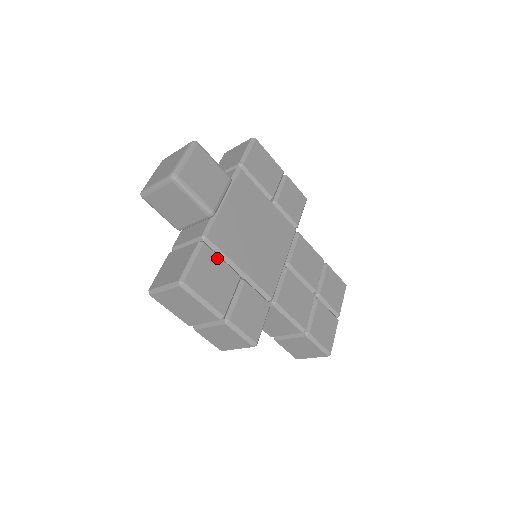
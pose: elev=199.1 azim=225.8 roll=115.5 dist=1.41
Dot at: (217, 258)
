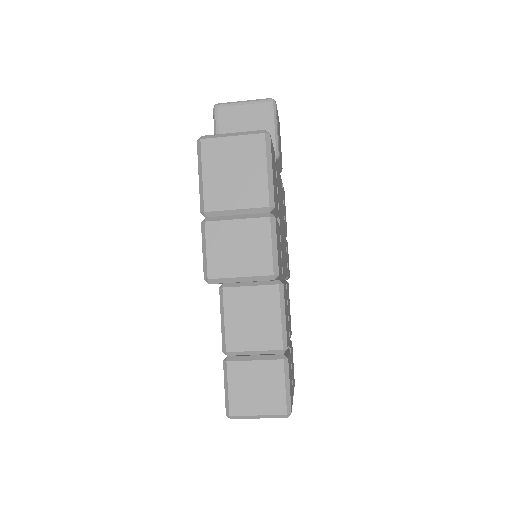
Dot at: occluded
